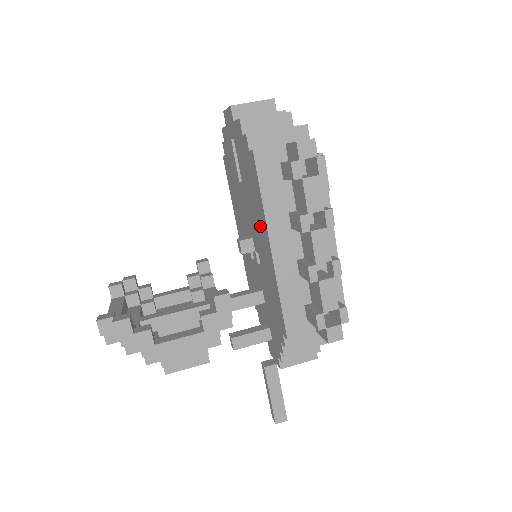
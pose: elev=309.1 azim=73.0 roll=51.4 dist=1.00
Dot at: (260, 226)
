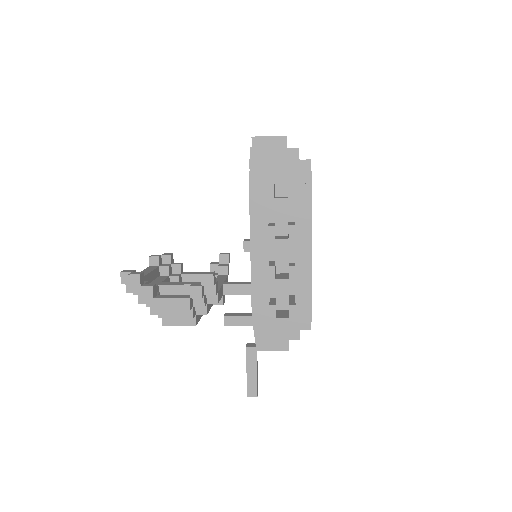
Dot at: occluded
